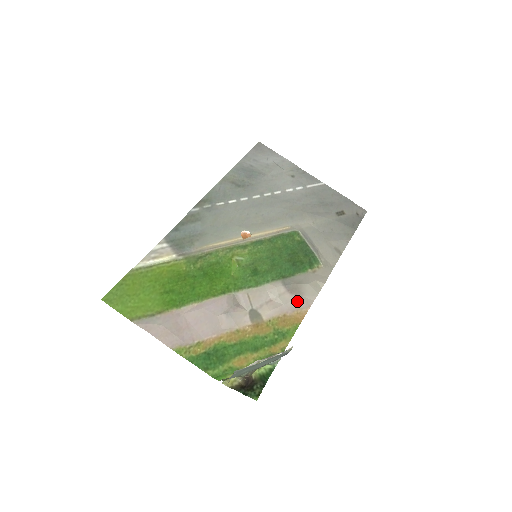
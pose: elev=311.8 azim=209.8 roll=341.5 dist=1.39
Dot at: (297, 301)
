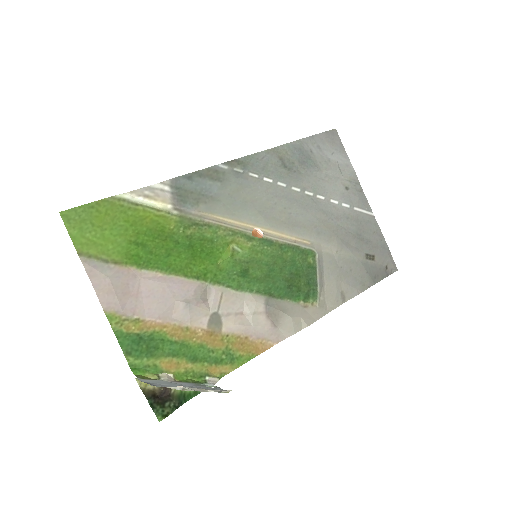
Dot at: (269, 329)
